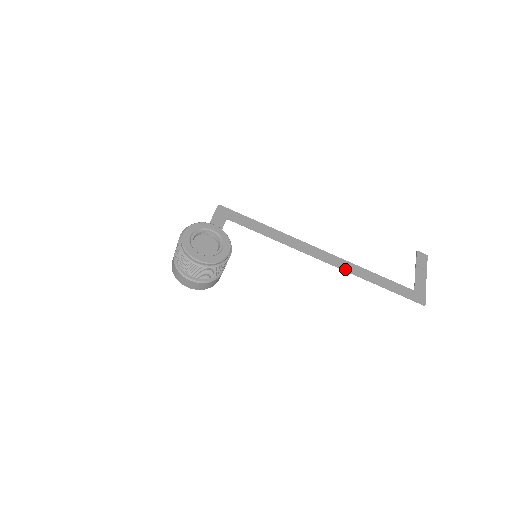
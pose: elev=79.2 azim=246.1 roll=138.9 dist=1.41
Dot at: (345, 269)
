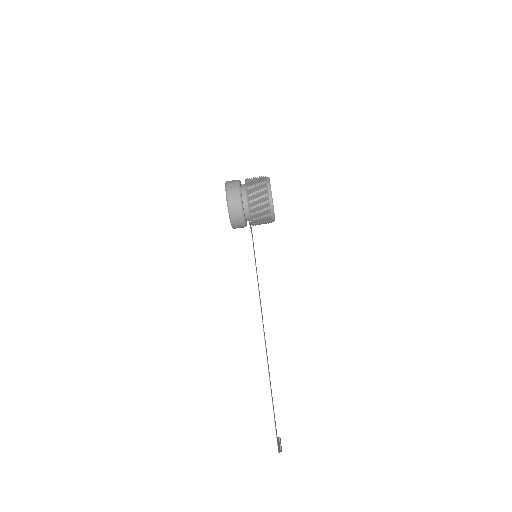
Dot at: occluded
